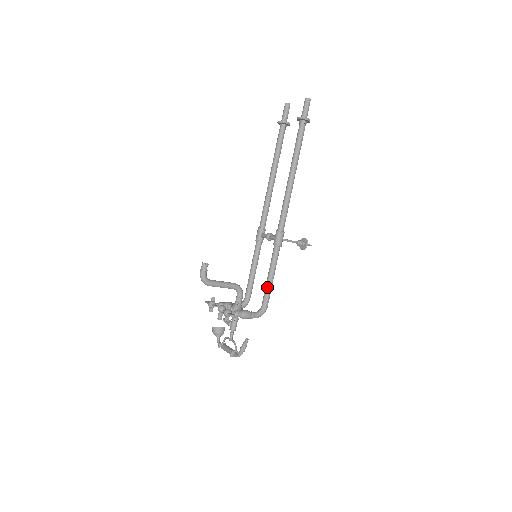
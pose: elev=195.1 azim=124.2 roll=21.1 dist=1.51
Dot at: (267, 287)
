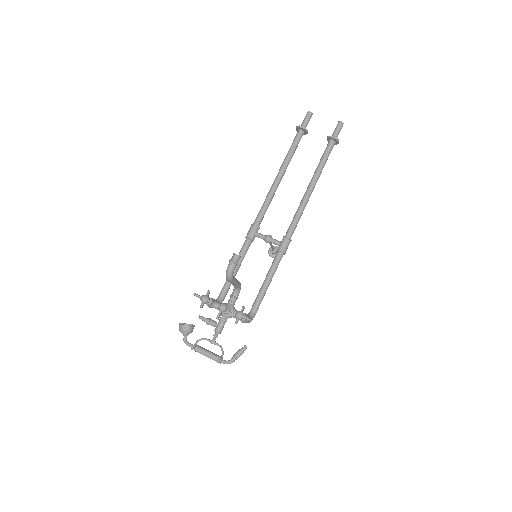
Dot at: (263, 292)
